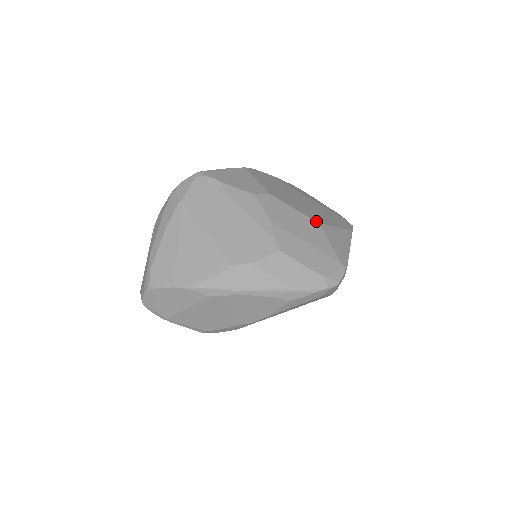
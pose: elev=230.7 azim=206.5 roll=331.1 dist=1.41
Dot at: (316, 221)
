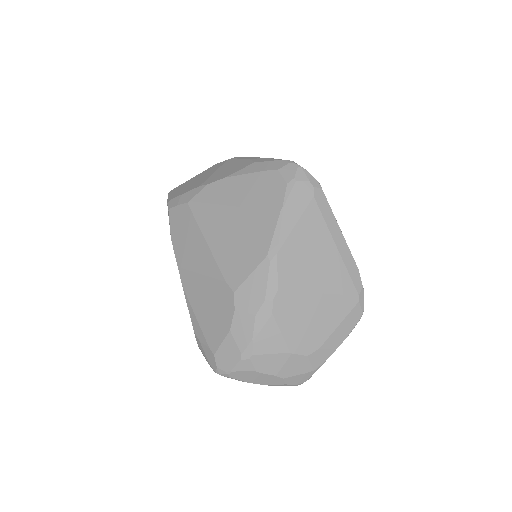
Dot at: occluded
